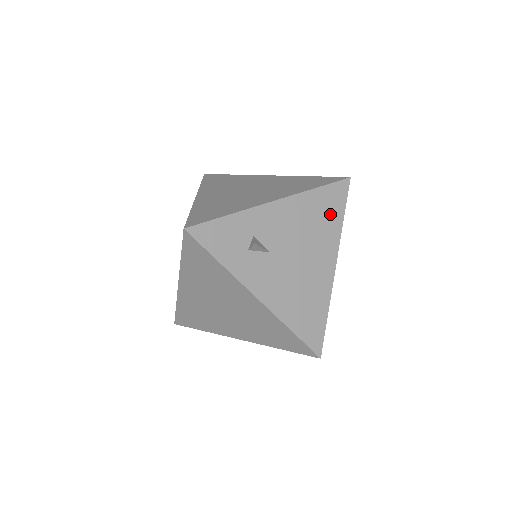
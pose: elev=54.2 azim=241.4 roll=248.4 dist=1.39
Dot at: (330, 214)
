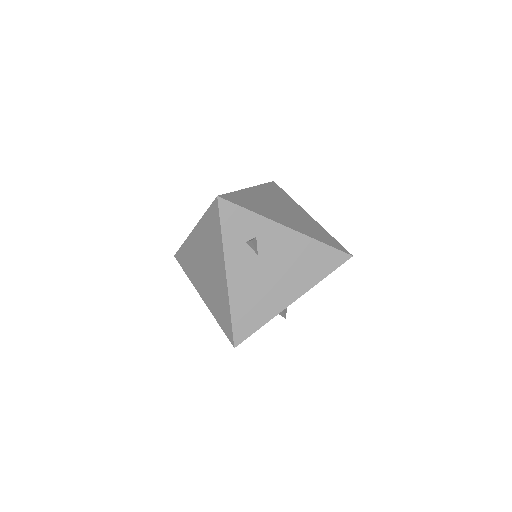
Dot at: (318, 267)
